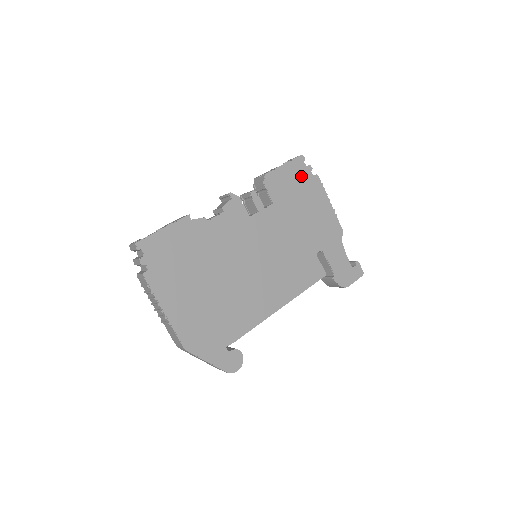
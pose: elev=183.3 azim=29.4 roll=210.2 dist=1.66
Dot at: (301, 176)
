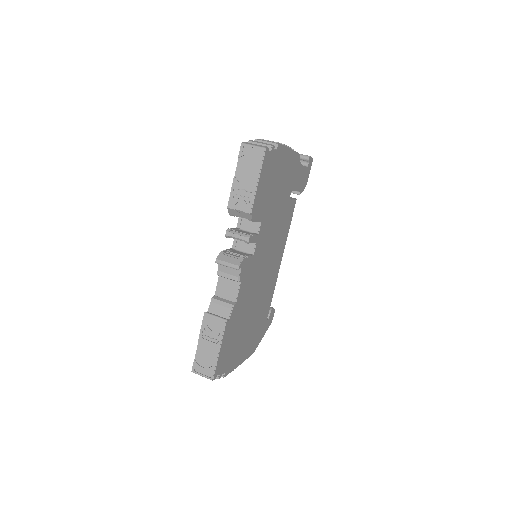
Dot at: (270, 167)
